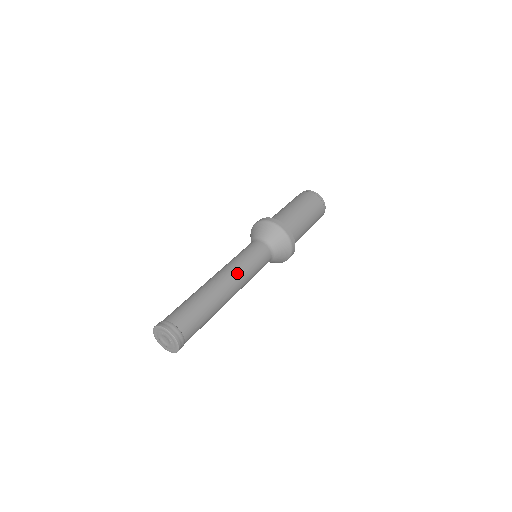
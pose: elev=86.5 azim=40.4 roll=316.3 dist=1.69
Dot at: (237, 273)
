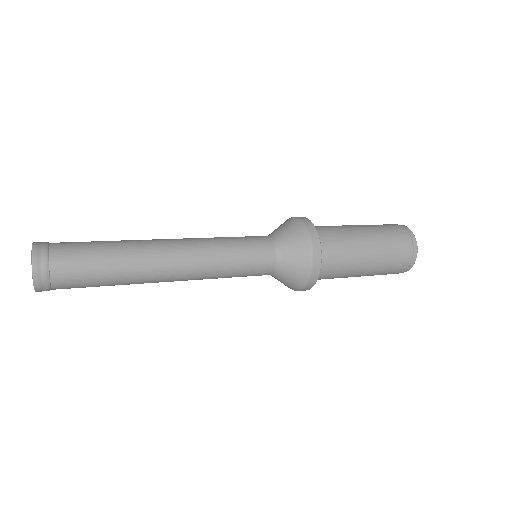
Dot at: (198, 265)
